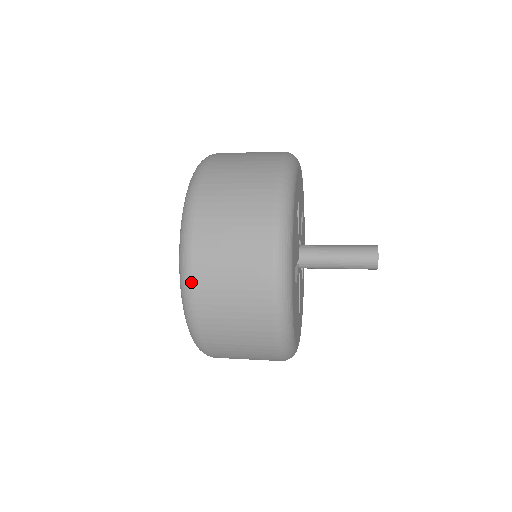
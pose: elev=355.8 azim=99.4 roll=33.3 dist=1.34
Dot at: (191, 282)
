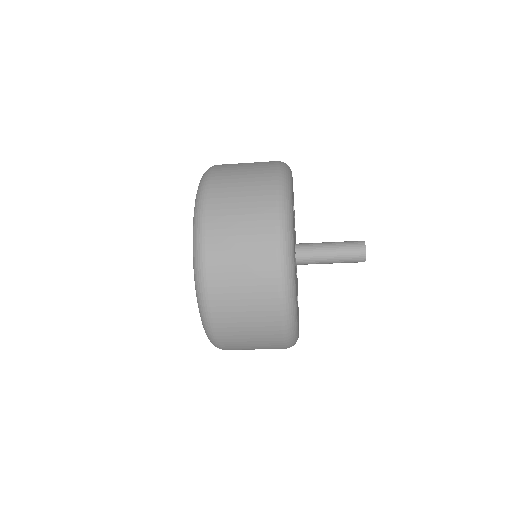
Dot at: (204, 259)
